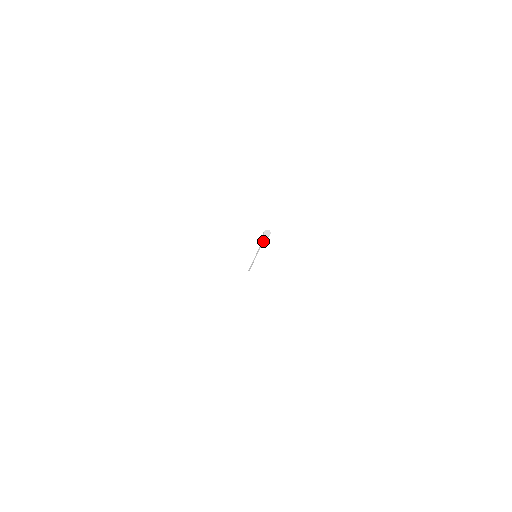
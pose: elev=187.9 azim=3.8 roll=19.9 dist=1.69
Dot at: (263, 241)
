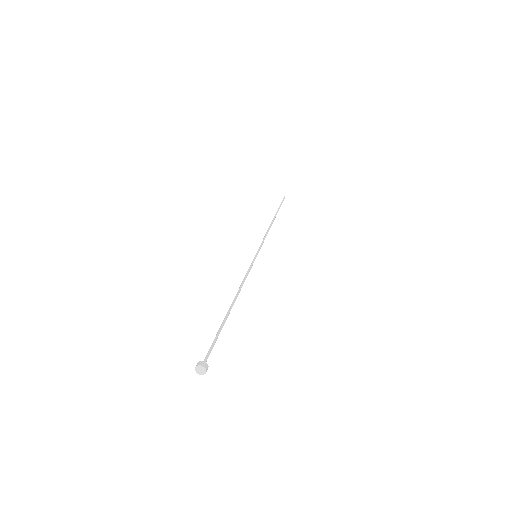
Dot at: (220, 329)
